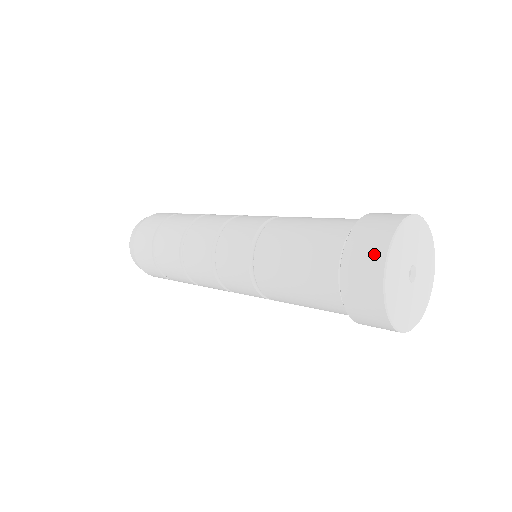
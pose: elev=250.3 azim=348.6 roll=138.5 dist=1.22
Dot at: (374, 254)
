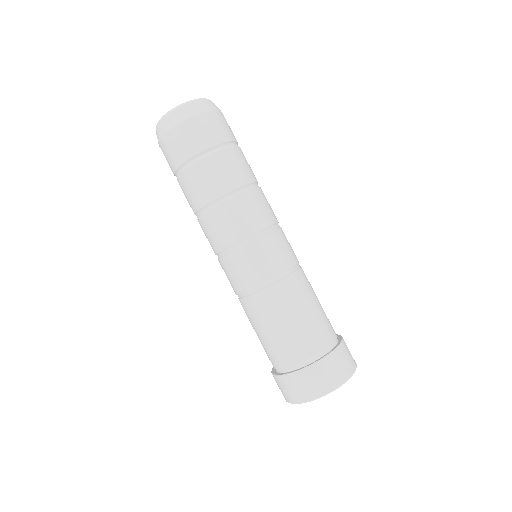
Dot at: (318, 389)
